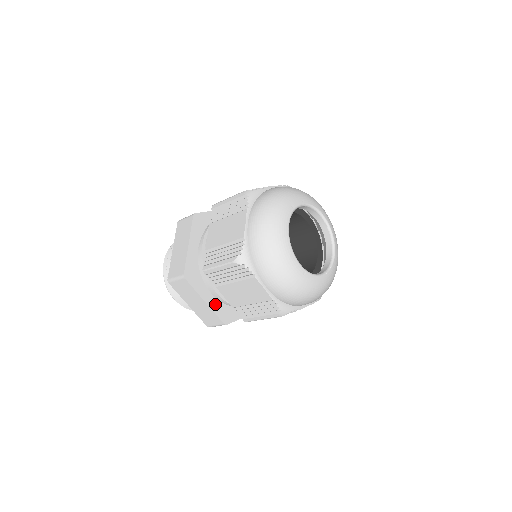
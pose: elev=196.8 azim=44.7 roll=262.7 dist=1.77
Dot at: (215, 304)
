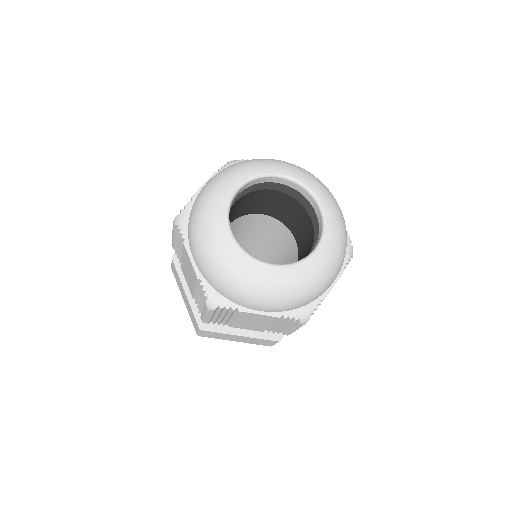
Dot at: occluded
